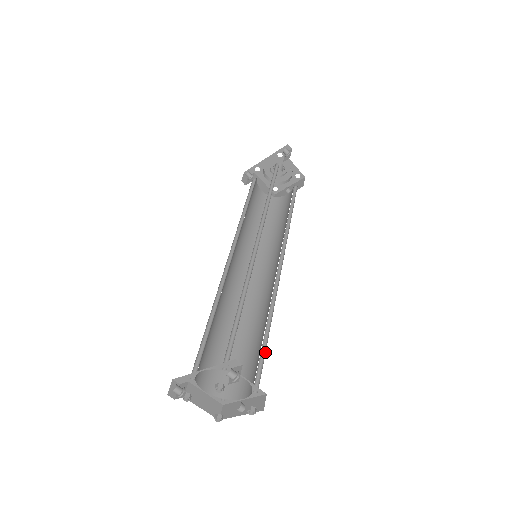
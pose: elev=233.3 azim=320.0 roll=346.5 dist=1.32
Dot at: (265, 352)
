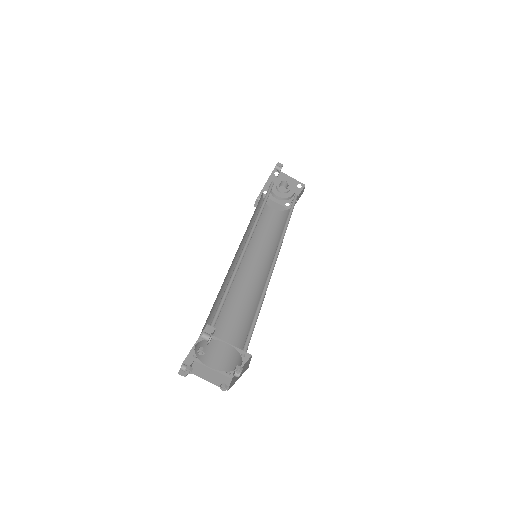
Dot at: occluded
